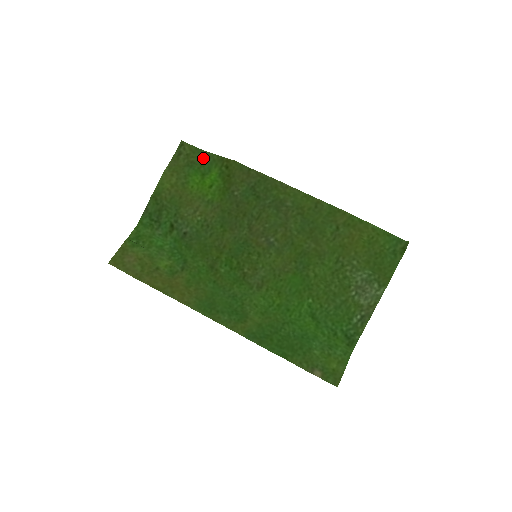
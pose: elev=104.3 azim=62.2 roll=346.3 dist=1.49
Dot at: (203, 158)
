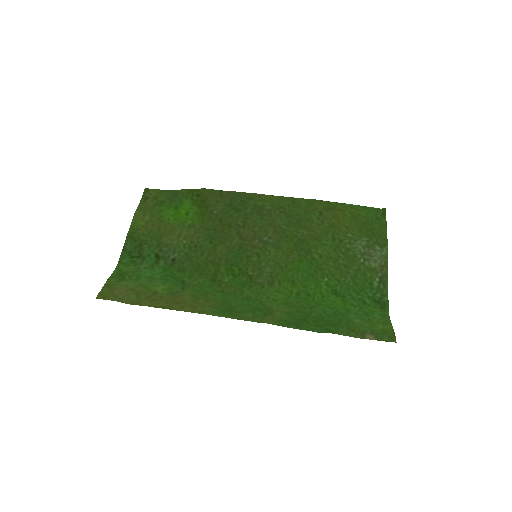
Dot at: (171, 196)
